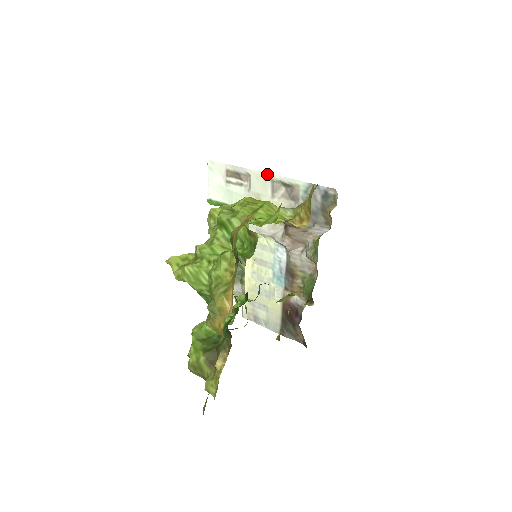
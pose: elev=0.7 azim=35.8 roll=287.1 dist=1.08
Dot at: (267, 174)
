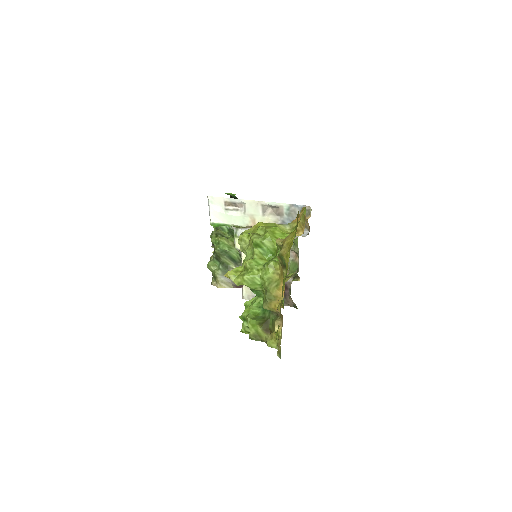
Dot at: (258, 201)
